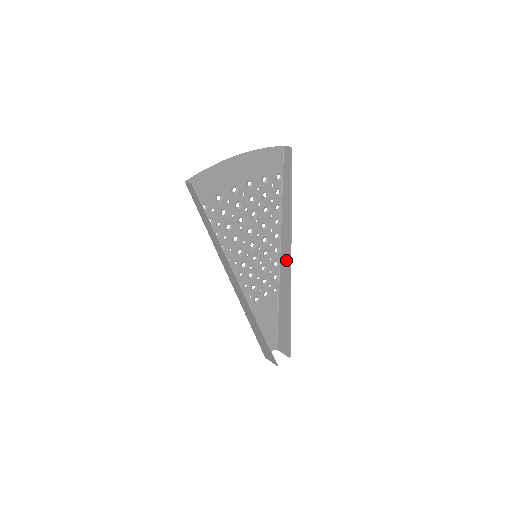
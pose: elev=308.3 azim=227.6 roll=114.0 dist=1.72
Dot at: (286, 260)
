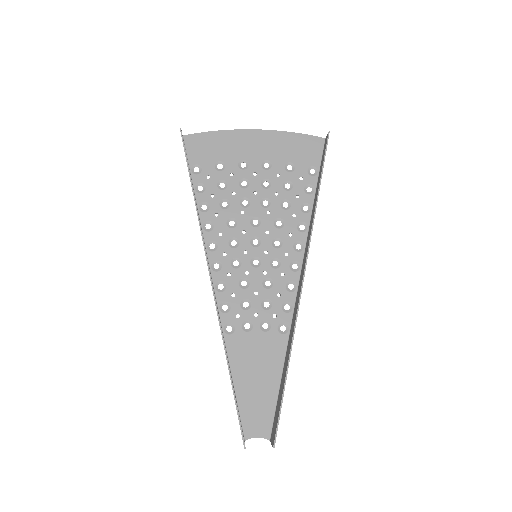
Dot at: (301, 277)
